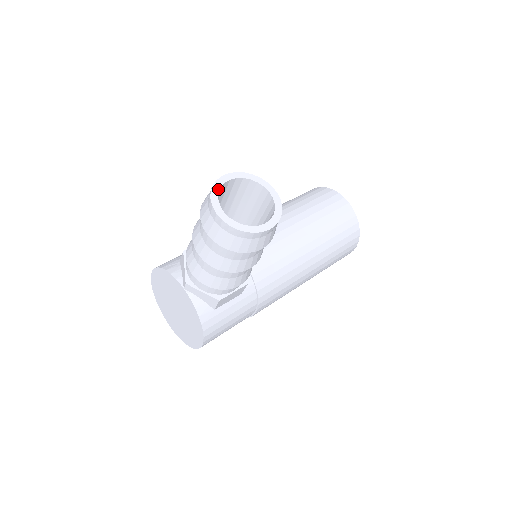
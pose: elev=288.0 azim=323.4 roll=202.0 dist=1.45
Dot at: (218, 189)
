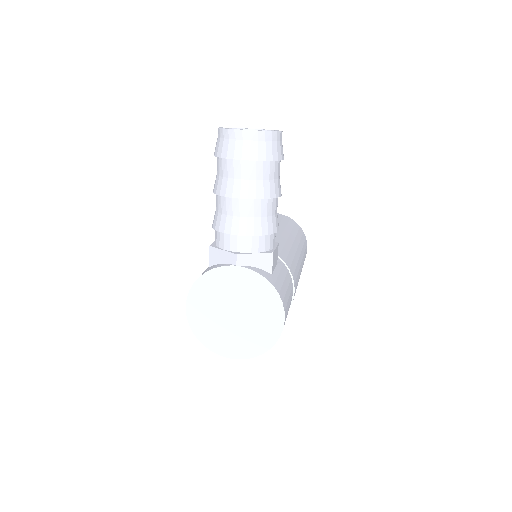
Dot at: occluded
